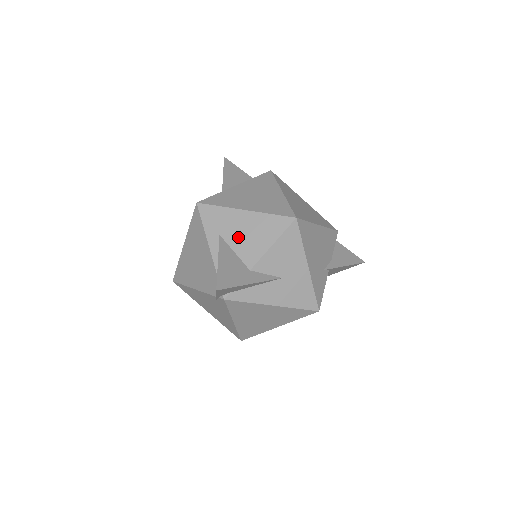
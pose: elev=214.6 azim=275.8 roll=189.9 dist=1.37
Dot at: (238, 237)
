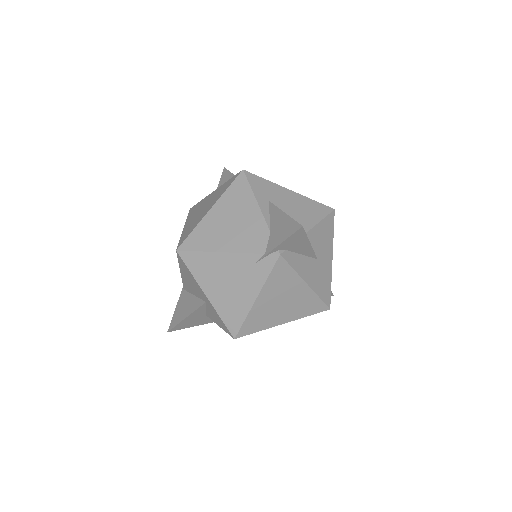
Dot at: (287, 208)
